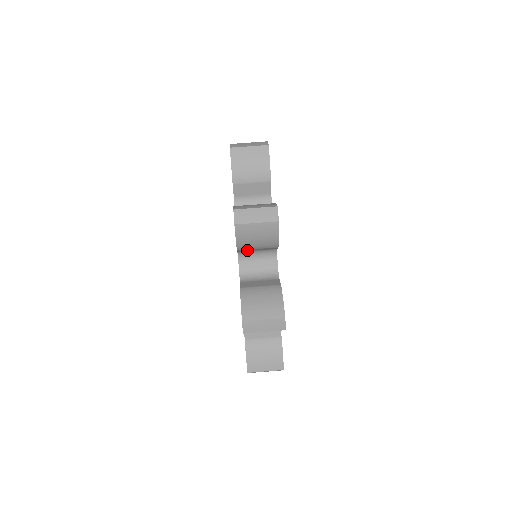
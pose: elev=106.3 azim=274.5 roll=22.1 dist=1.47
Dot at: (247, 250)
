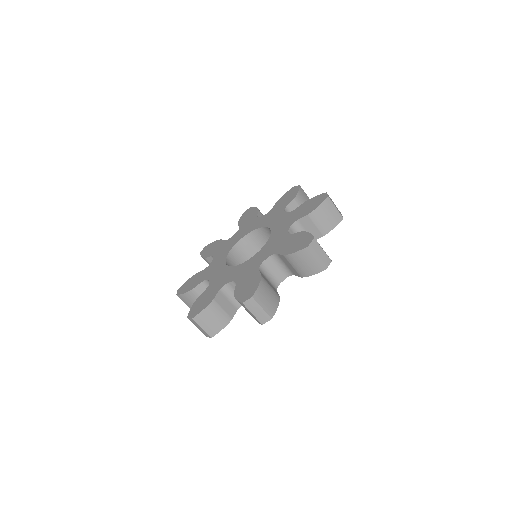
Dot at: occluded
